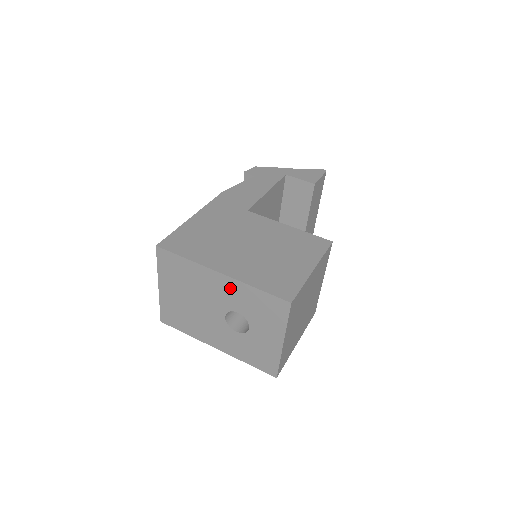
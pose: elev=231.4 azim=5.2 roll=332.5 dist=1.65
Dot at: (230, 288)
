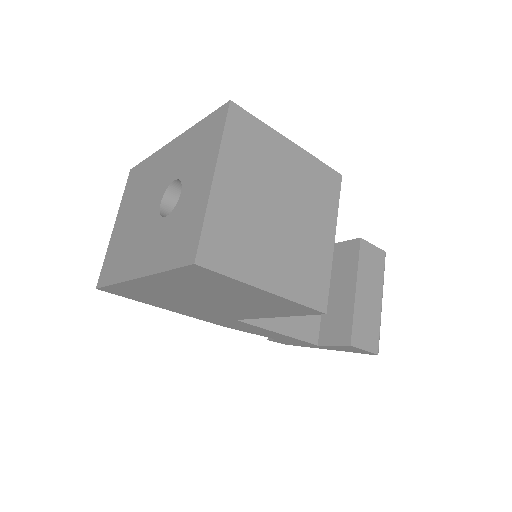
Dot at: (176, 151)
